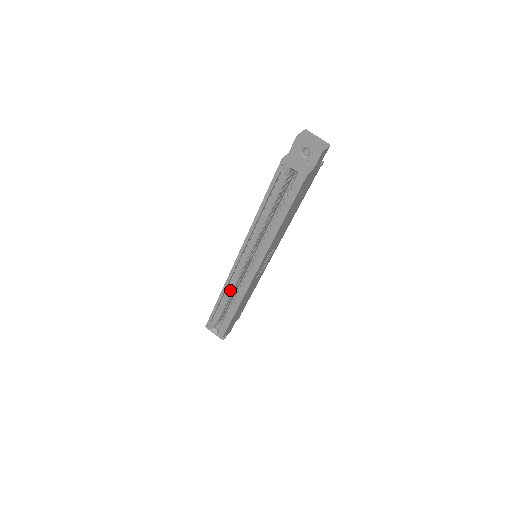
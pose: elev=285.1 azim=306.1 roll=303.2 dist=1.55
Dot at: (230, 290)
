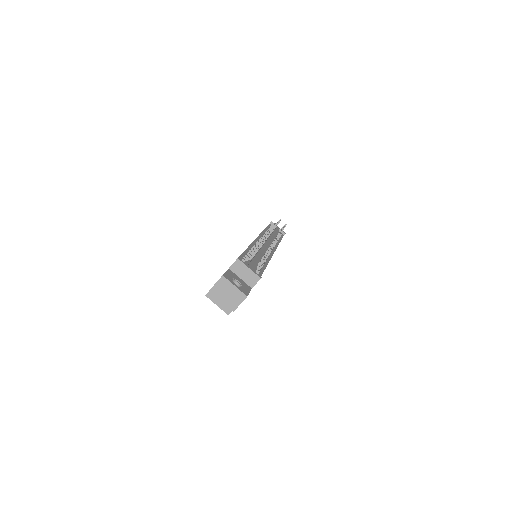
Dot at: occluded
